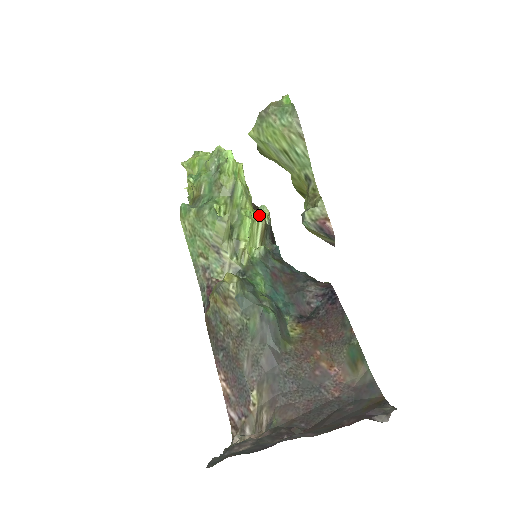
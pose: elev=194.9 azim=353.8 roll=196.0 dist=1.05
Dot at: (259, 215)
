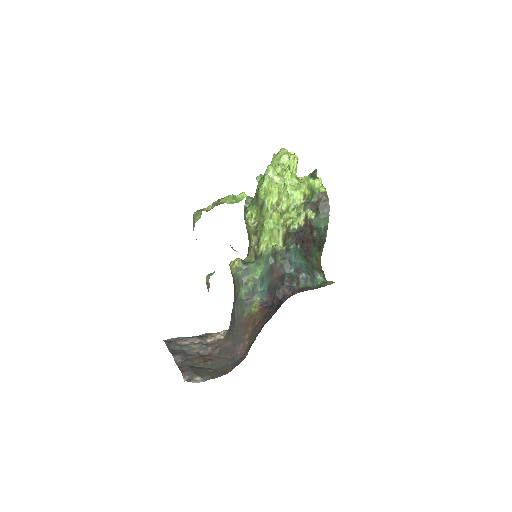
Dot at: (281, 225)
